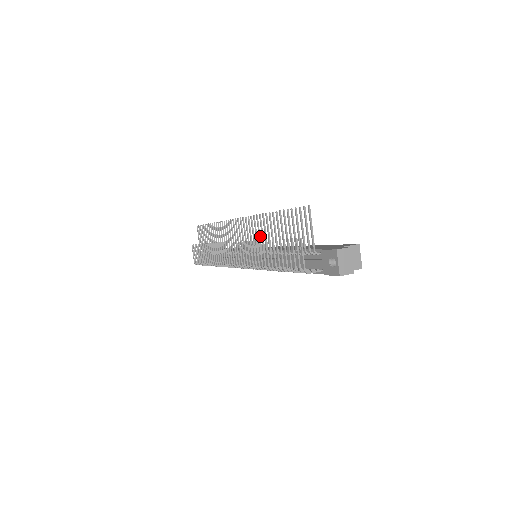
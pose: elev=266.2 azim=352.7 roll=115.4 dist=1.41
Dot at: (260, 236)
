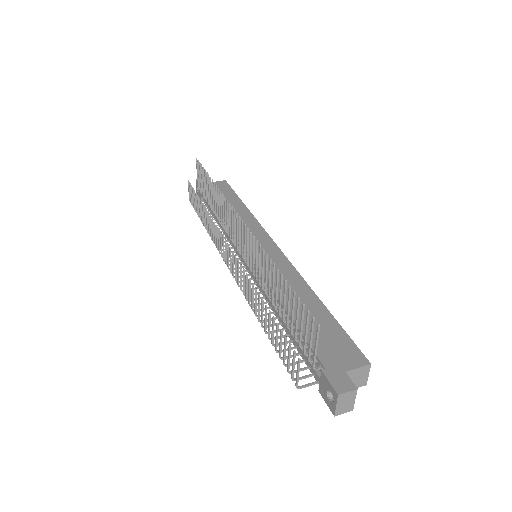
Dot at: (260, 268)
